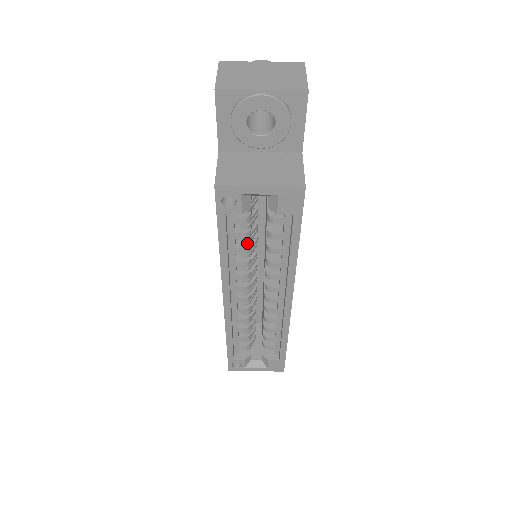
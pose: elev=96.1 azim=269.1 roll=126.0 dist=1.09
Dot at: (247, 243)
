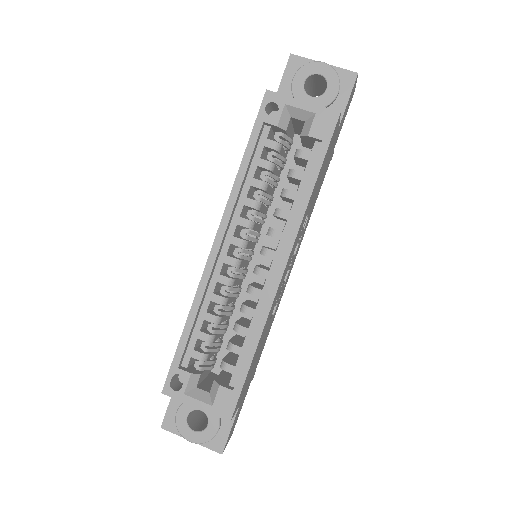
Dot at: (265, 180)
